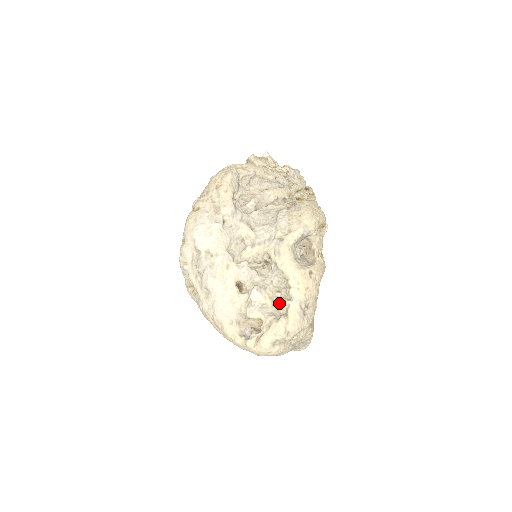
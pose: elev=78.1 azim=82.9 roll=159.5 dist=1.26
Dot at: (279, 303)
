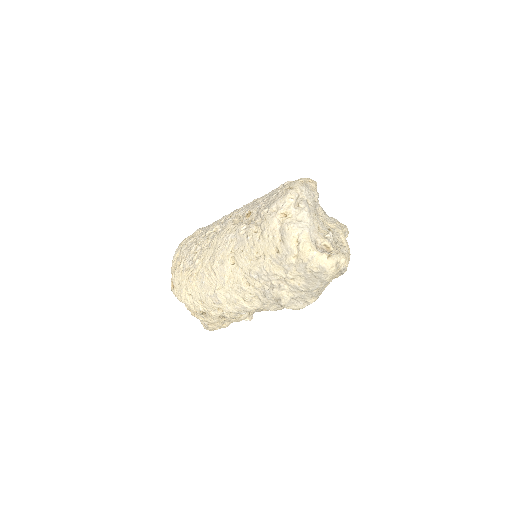
Dot at: (339, 249)
